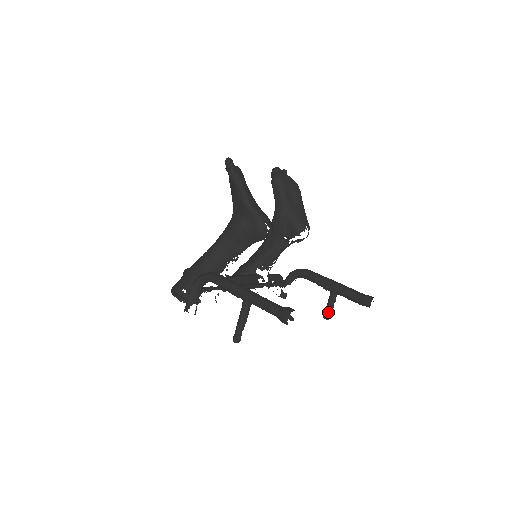
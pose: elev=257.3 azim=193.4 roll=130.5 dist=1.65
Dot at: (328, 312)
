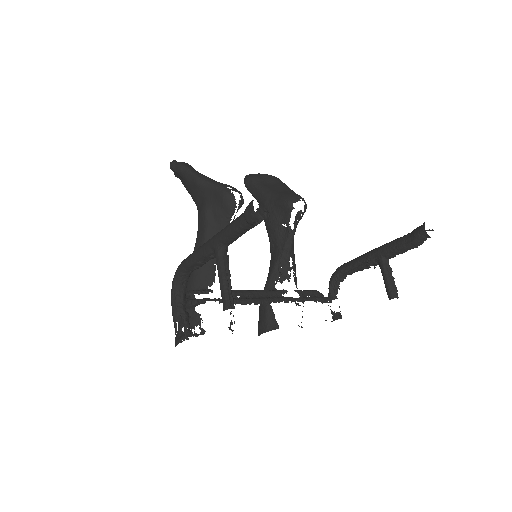
Dot at: (390, 288)
